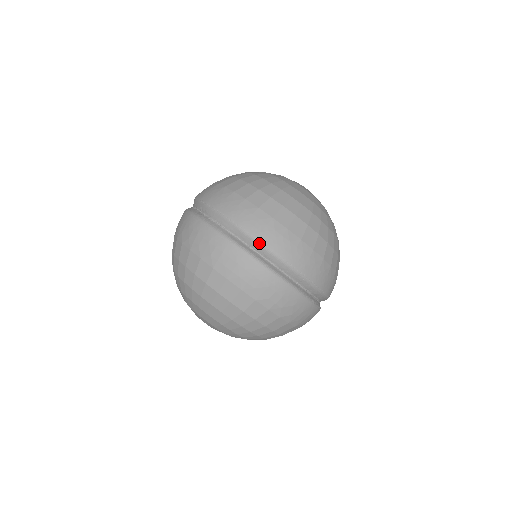
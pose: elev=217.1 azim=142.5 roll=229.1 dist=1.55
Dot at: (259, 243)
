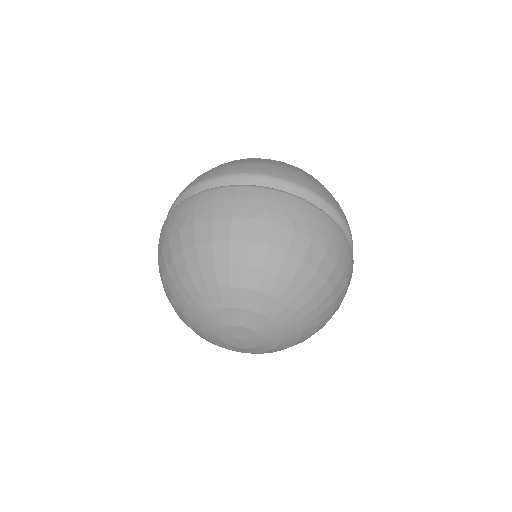
Dot at: (225, 176)
